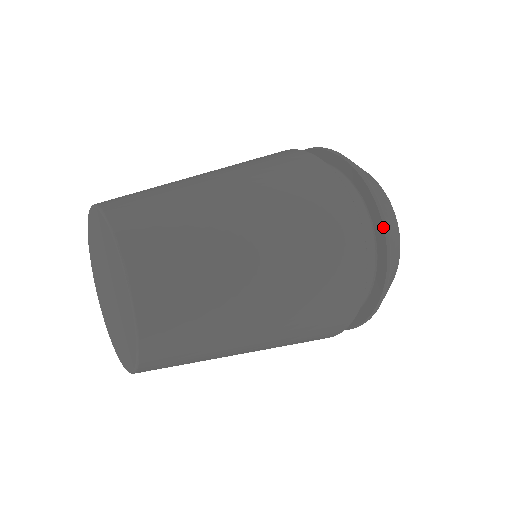
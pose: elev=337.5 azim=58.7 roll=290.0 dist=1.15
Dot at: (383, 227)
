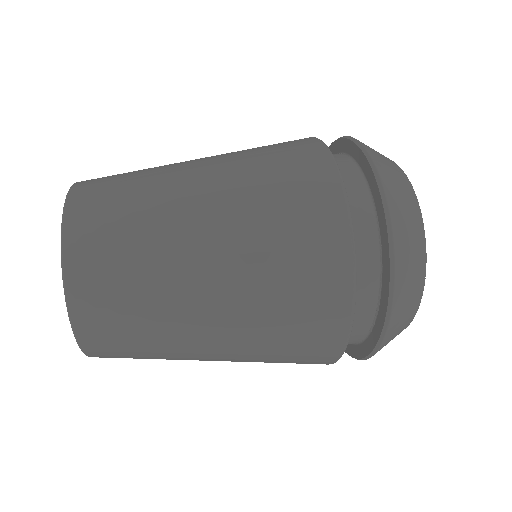
Dot at: (389, 263)
